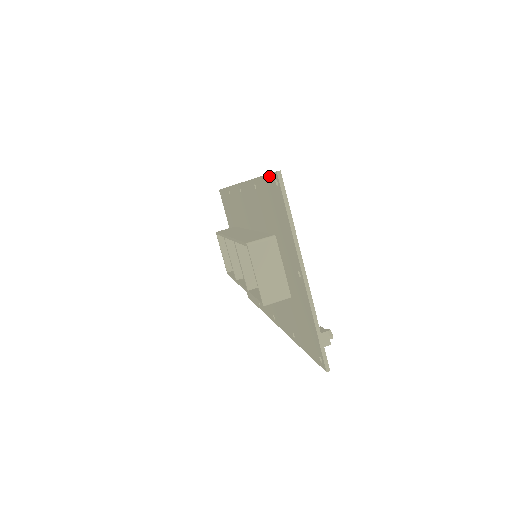
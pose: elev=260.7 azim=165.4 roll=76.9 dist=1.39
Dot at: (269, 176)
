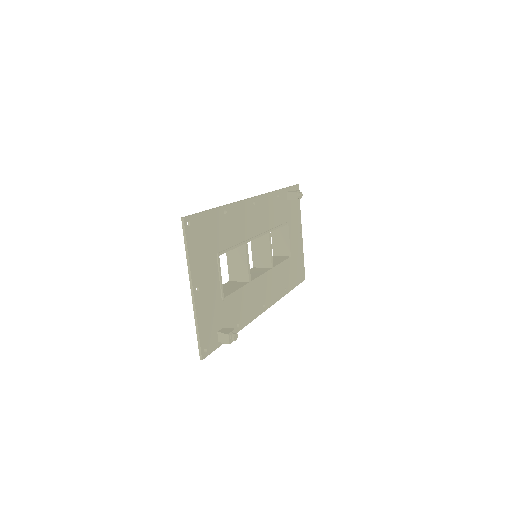
Dot at: (194, 215)
